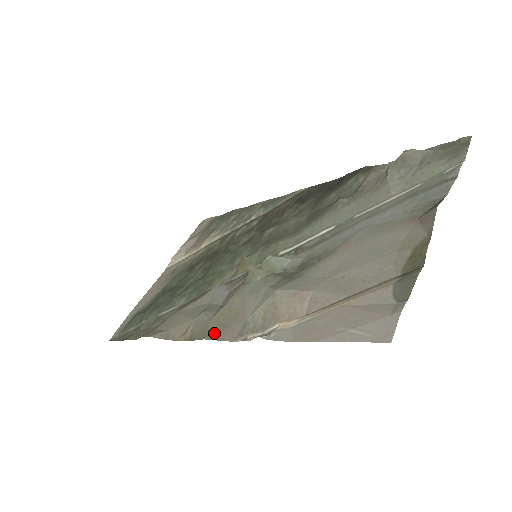
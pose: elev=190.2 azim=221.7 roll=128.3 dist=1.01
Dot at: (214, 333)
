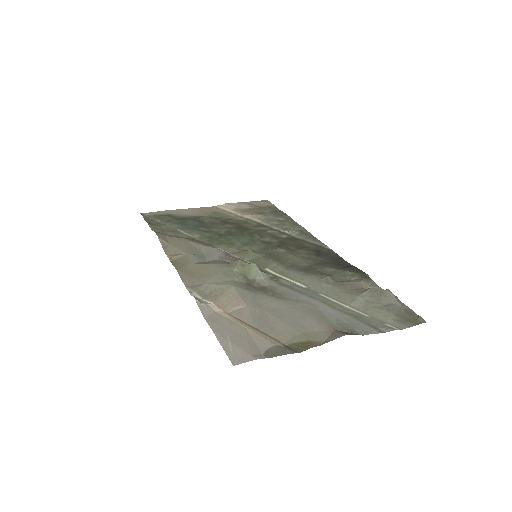
Dot at: (184, 272)
